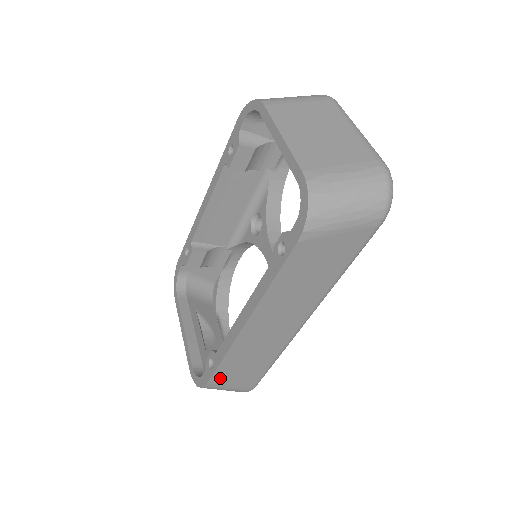
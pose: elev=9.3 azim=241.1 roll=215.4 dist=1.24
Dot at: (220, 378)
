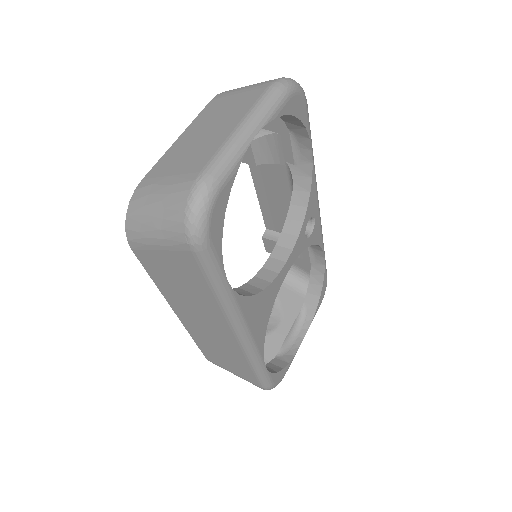
Dot at: (214, 359)
